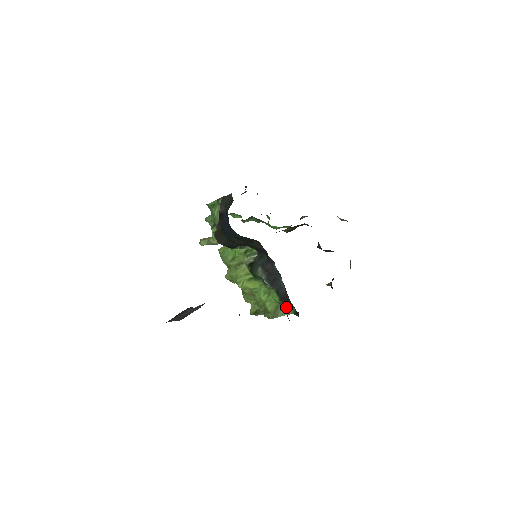
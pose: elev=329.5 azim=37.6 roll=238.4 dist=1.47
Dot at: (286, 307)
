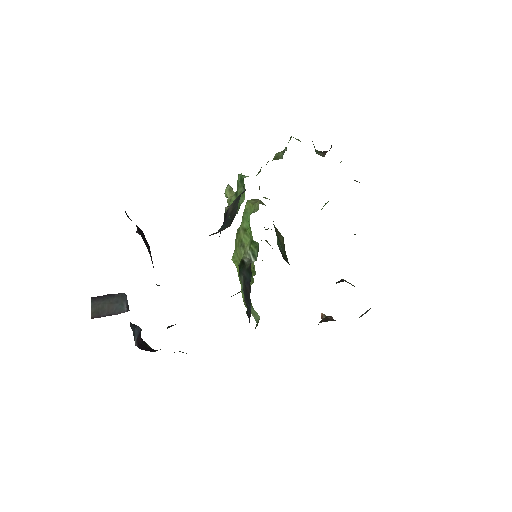
Dot at: (256, 313)
